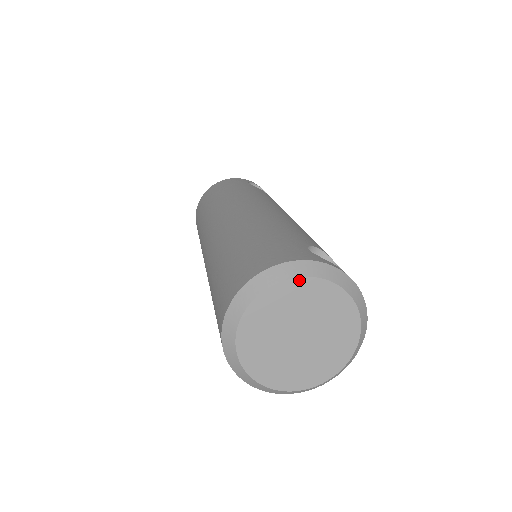
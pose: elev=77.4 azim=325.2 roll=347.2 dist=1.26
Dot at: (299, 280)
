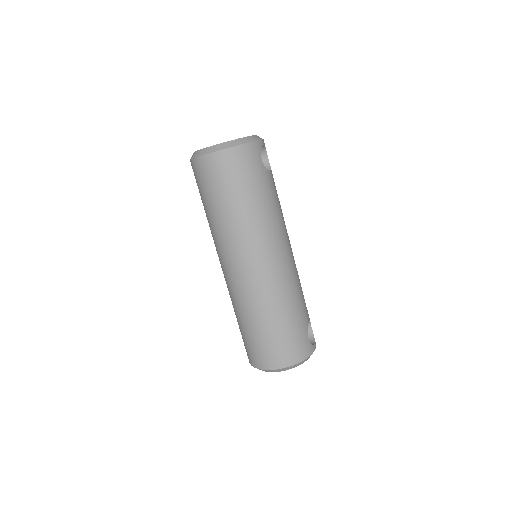
Dot at: (302, 363)
